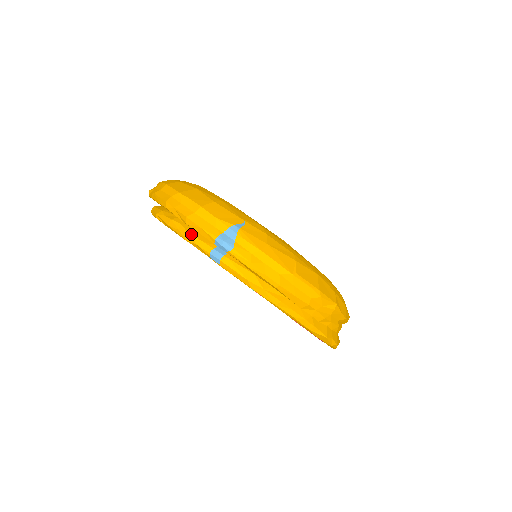
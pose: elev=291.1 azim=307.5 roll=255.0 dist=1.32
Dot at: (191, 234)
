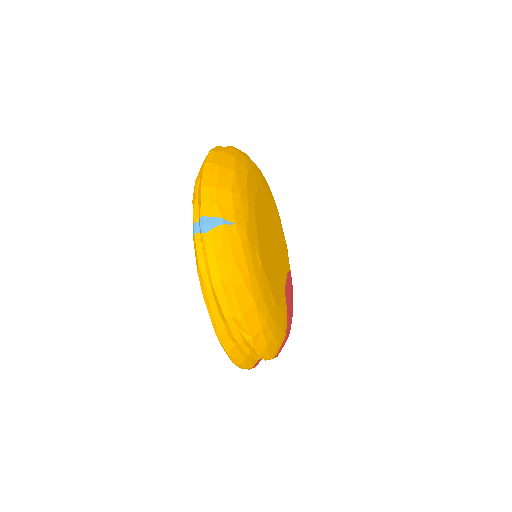
Dot at: (197, 199)
